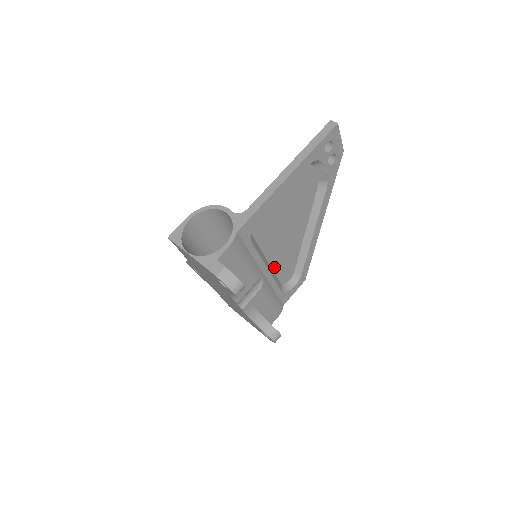
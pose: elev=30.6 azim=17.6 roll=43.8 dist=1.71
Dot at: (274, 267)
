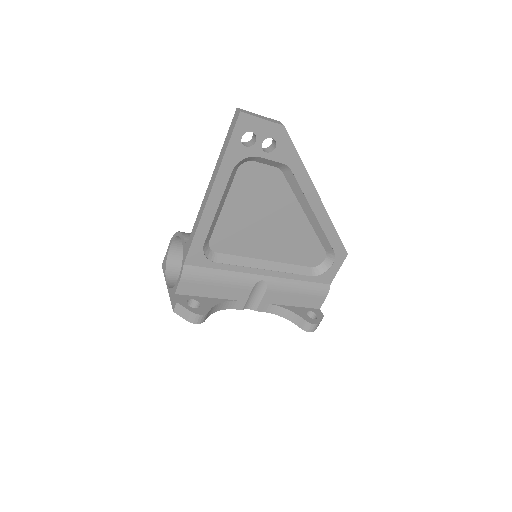
Dot at: (284, 260)
